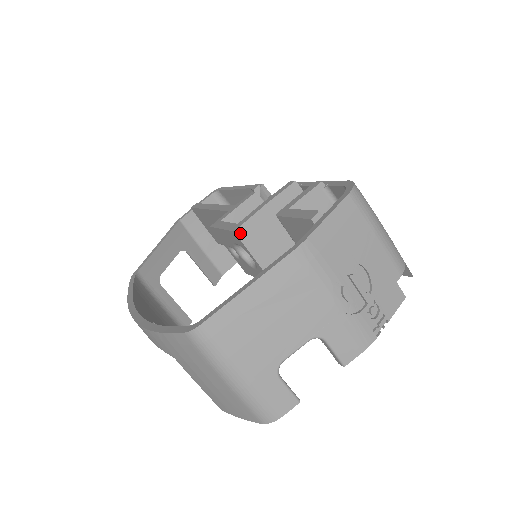
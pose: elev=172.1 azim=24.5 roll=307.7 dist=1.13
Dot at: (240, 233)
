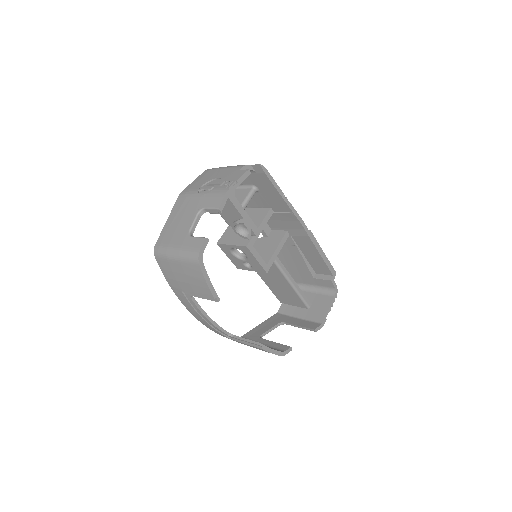
Dot at: (220, 242)
